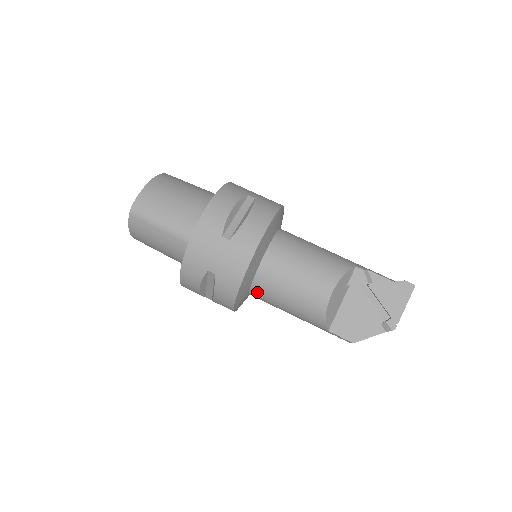
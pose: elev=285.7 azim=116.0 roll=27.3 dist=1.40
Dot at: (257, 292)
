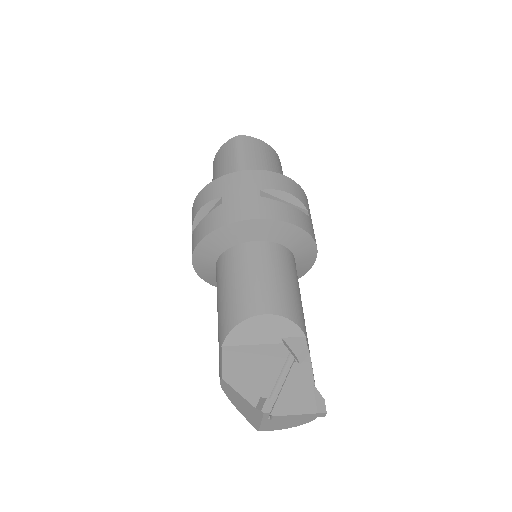
Dot at: (224, 260)
